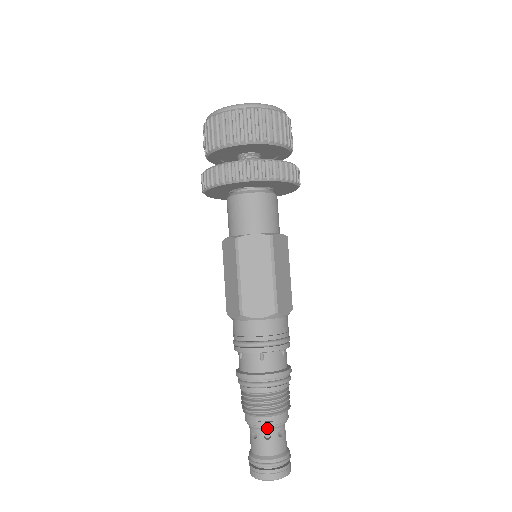
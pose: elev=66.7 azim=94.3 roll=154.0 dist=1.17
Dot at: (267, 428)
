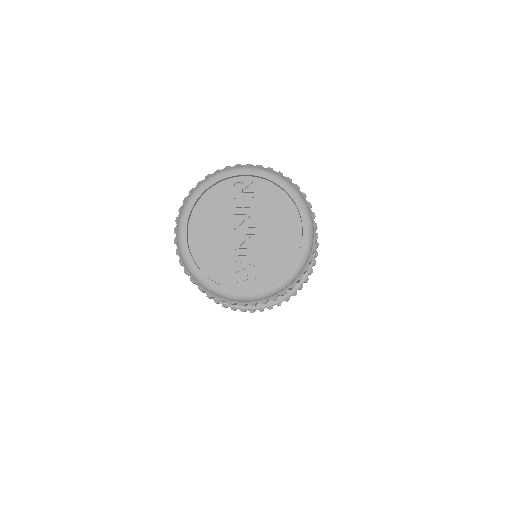
Dot at: occluded
